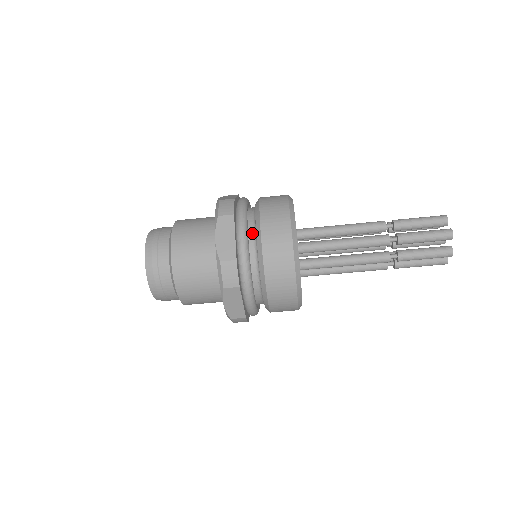
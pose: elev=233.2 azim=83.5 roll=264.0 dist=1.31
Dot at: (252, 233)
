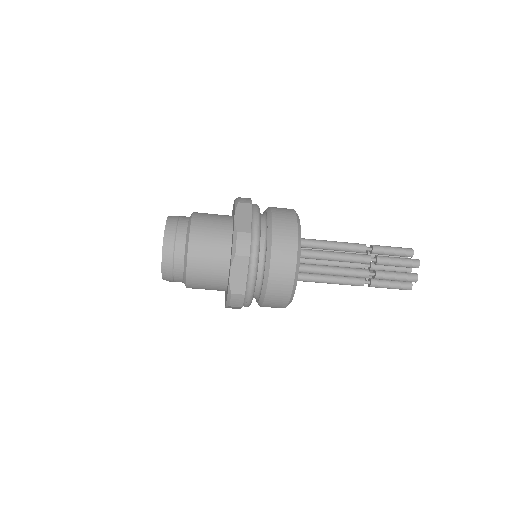
Dot at: (261, 266)
